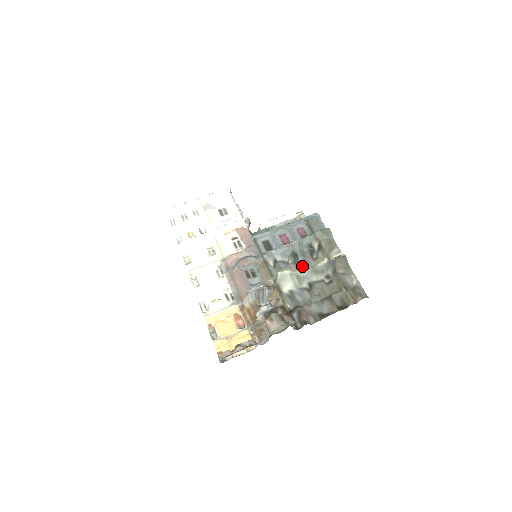
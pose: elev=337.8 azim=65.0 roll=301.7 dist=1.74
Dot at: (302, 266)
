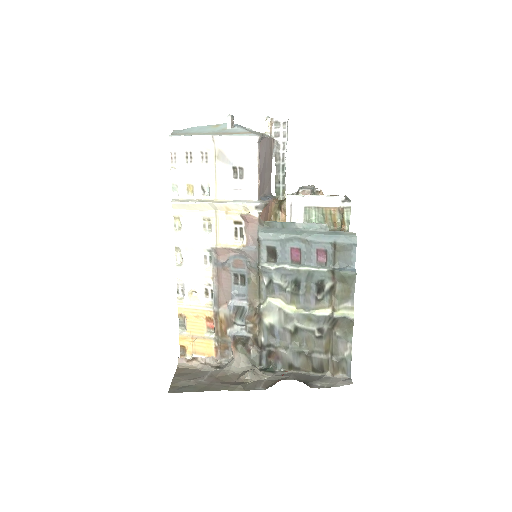
Dot at: (299, 302)
